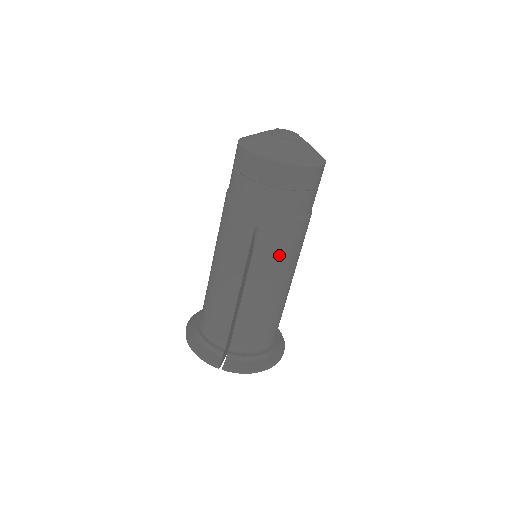
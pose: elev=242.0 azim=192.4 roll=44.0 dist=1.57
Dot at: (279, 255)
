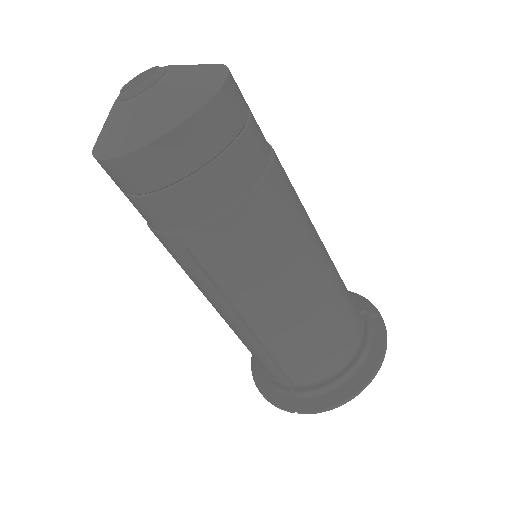
Dot at: (252, 266)
